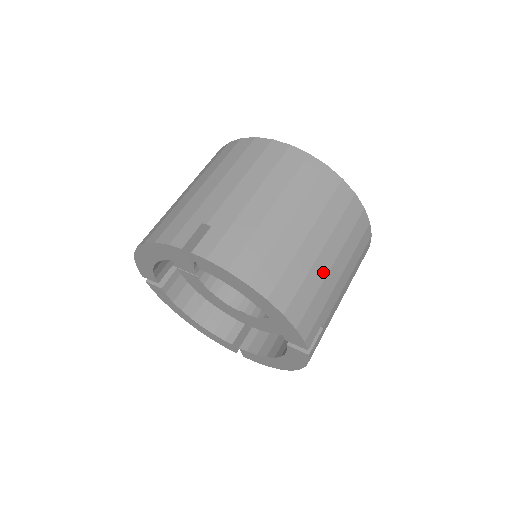
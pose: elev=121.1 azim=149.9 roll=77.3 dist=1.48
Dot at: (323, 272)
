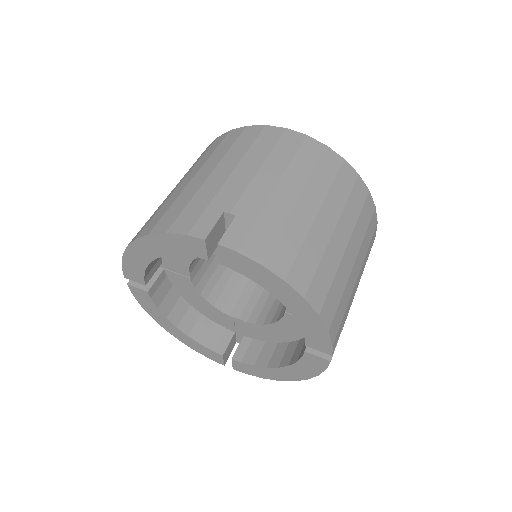
Dot at: (347, 270)
